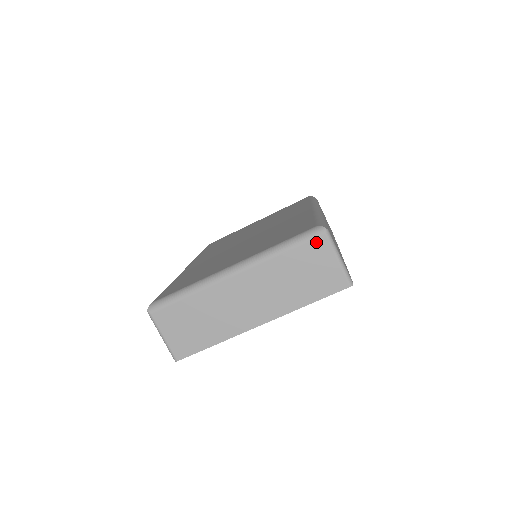
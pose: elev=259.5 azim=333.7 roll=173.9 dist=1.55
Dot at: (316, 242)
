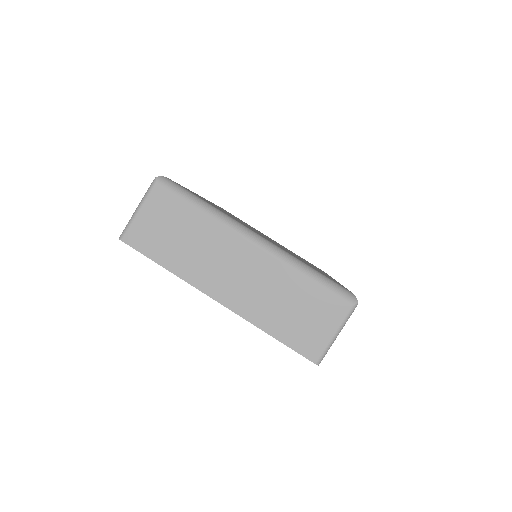
Dot at: (339, 302)
